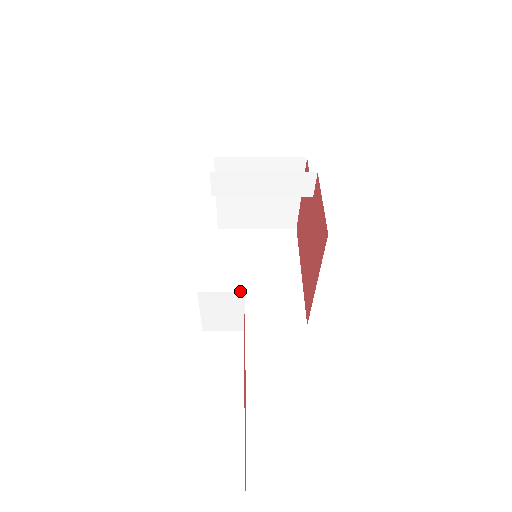
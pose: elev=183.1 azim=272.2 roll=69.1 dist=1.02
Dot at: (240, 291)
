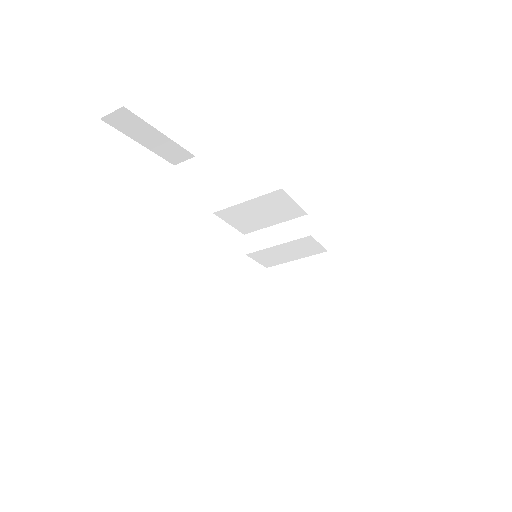
Dot at: occluded
